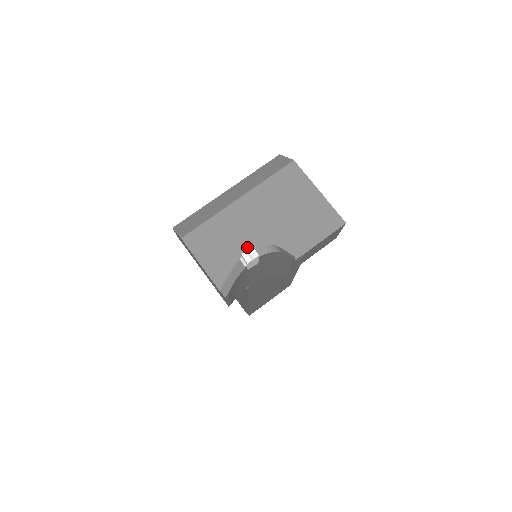
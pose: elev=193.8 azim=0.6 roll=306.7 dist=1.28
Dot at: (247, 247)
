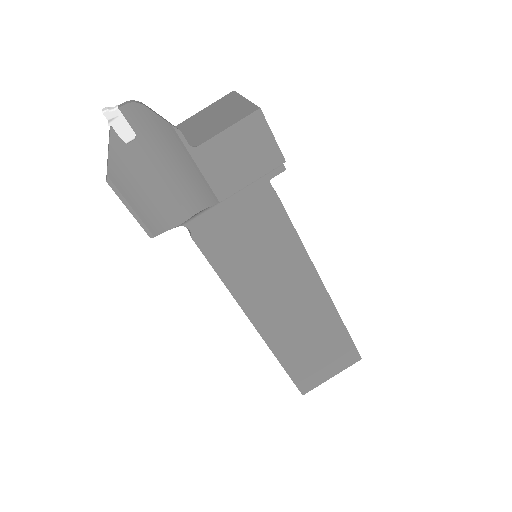
Dot at: occluded
